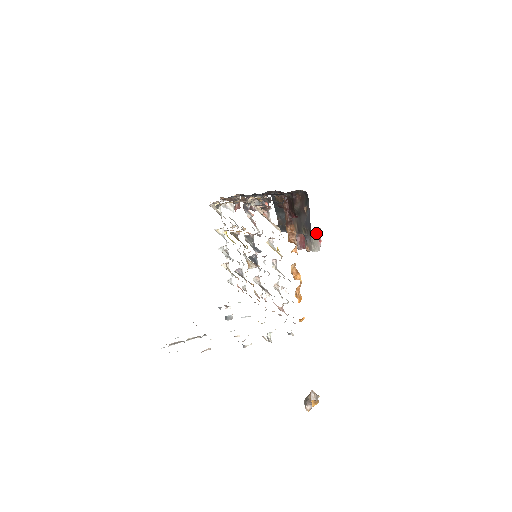
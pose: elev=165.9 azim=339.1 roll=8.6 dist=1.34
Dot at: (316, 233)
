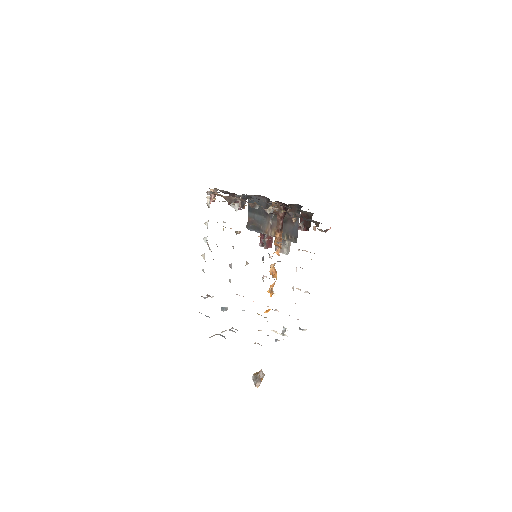
Dot at: occluded
